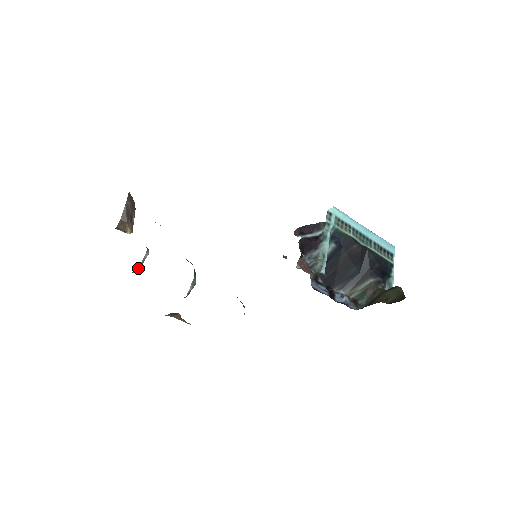
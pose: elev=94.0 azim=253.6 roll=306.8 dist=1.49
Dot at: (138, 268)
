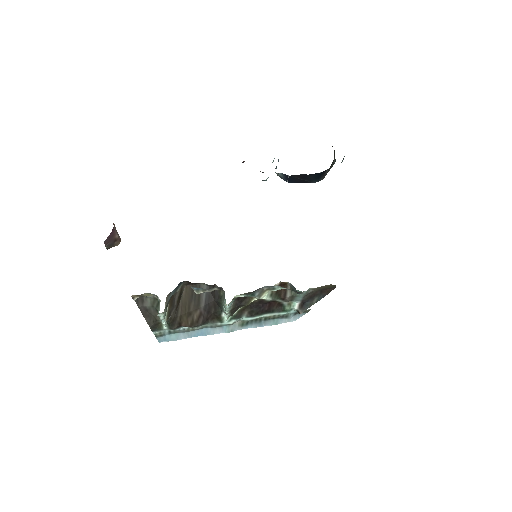
Dot at: occluded
